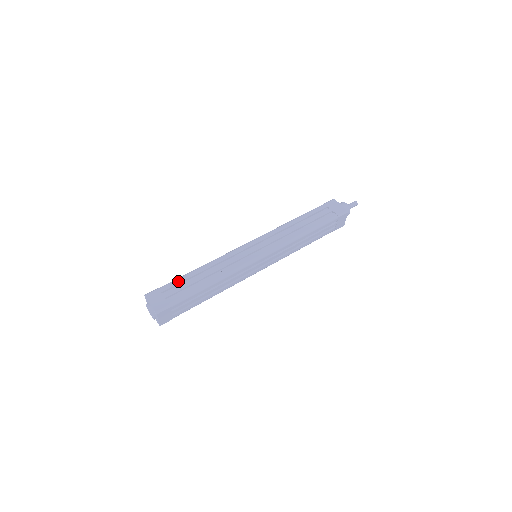
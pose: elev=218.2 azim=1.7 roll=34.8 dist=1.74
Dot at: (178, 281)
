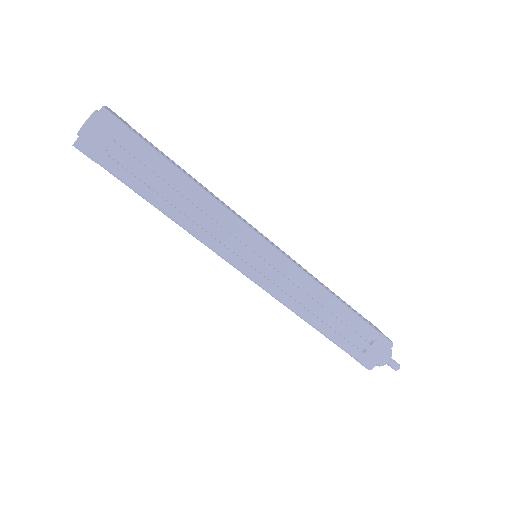
Dot at: occluded
